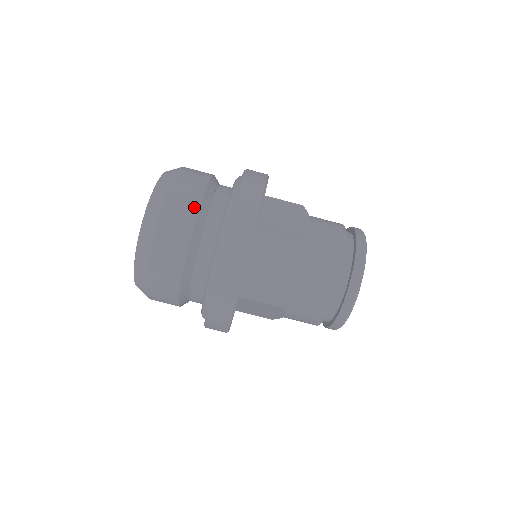
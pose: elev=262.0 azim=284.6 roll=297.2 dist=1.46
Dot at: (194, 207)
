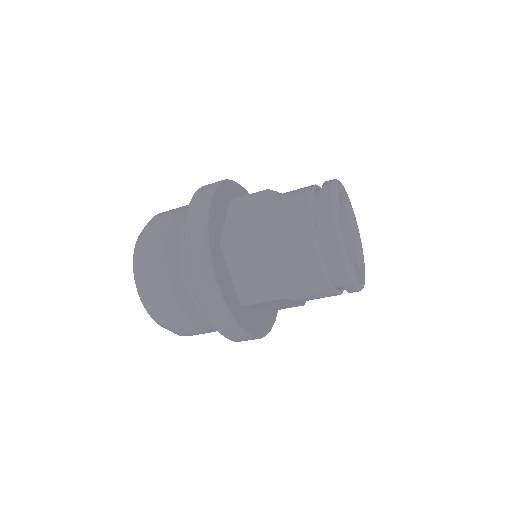
Dot at: (184, 319)
